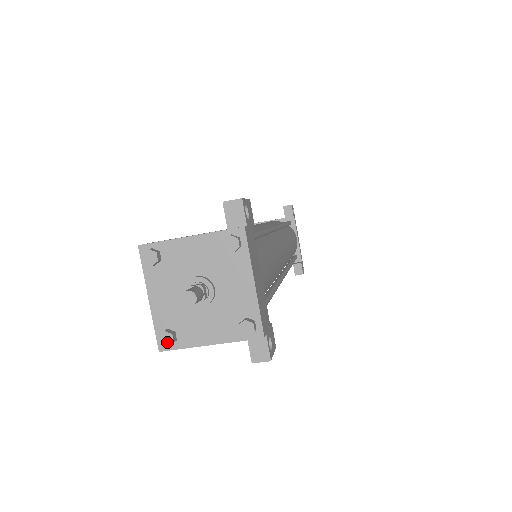
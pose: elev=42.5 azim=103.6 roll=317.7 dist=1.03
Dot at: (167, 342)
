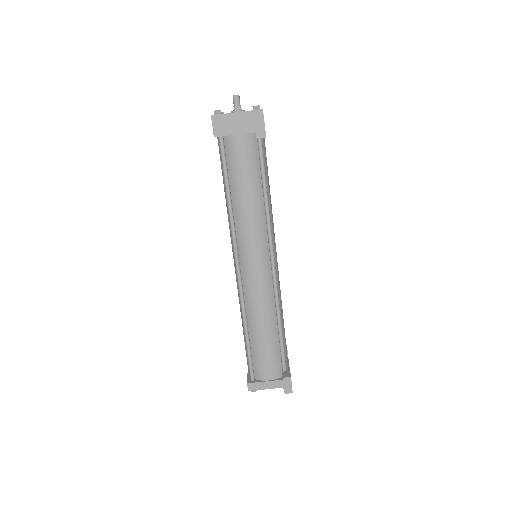
Dot at: (218, 110)
